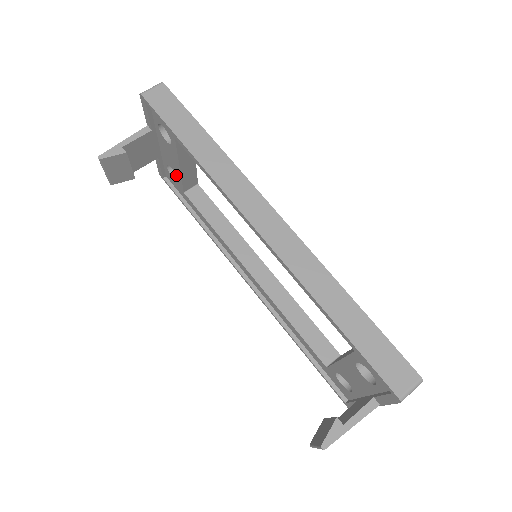
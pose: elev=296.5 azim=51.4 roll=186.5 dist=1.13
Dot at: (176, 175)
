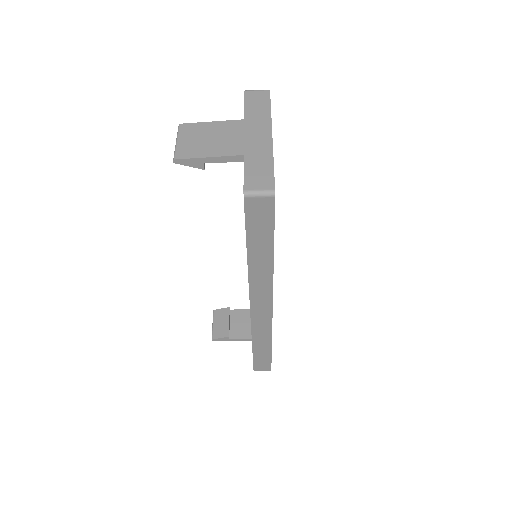
Dot at: occluded
